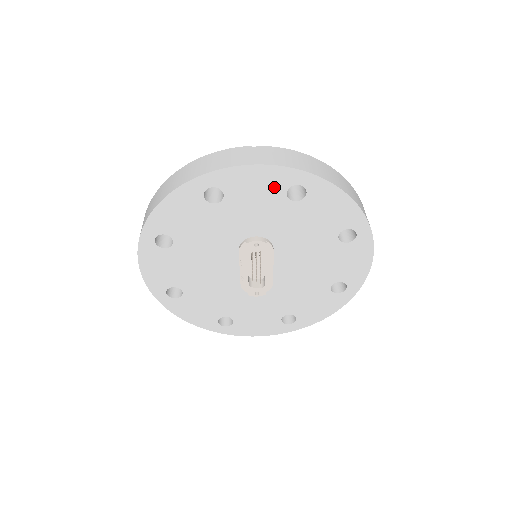
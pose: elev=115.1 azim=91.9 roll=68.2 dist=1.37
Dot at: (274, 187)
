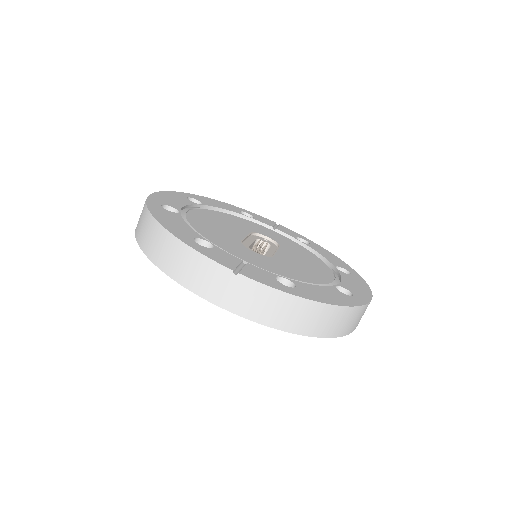
Dot at: occluded
